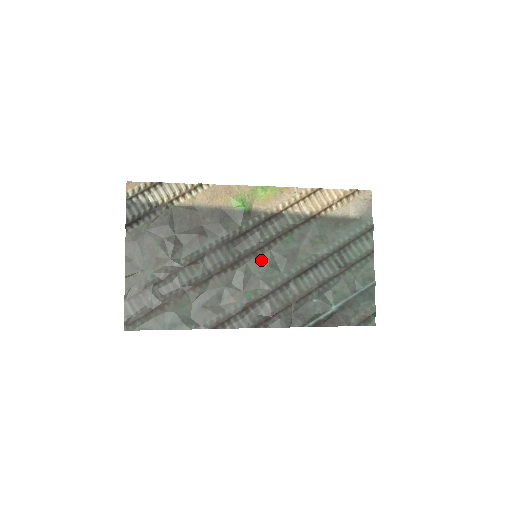
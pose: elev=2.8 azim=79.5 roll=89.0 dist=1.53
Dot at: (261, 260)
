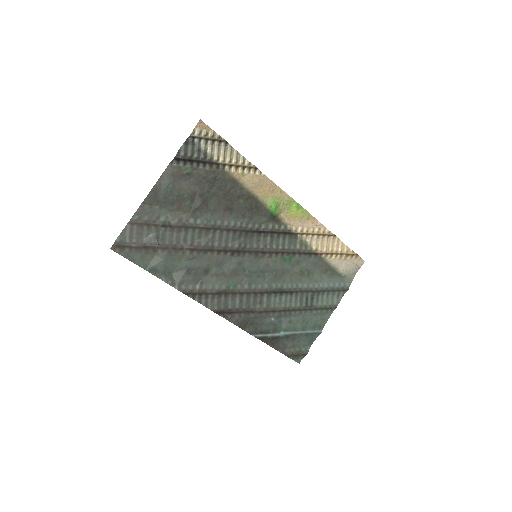
Dot at: (257, 262)
